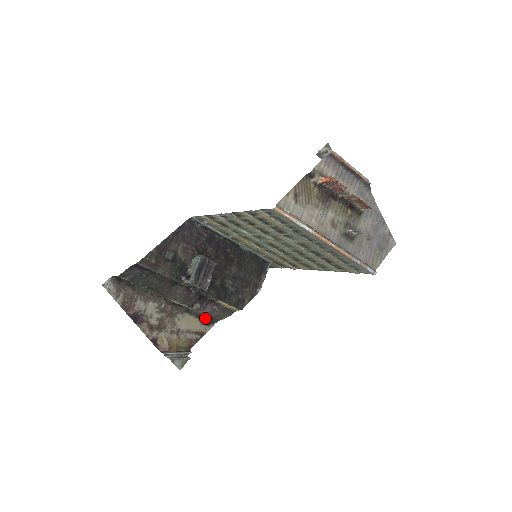
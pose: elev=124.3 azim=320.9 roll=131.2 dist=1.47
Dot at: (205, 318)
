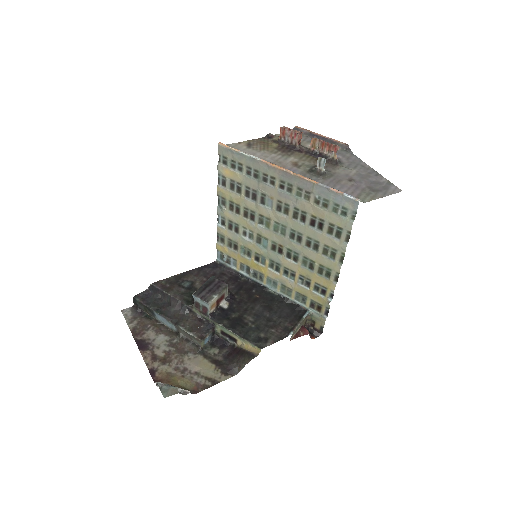
Dot at: (222, 365)
